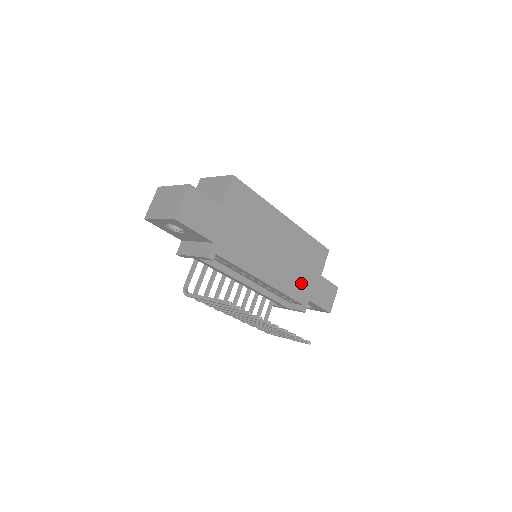
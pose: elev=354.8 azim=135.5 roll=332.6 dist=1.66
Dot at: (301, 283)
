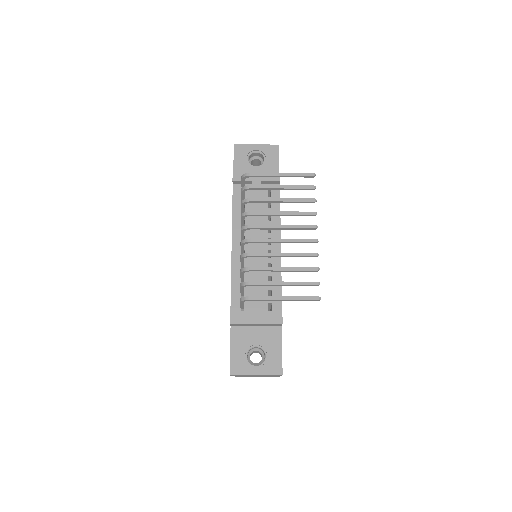
Dot at: occluded
